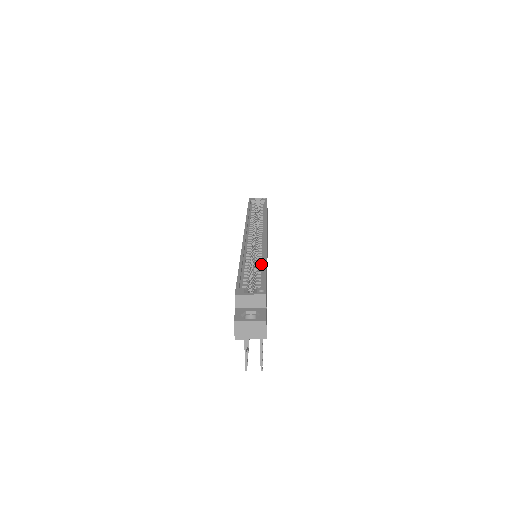
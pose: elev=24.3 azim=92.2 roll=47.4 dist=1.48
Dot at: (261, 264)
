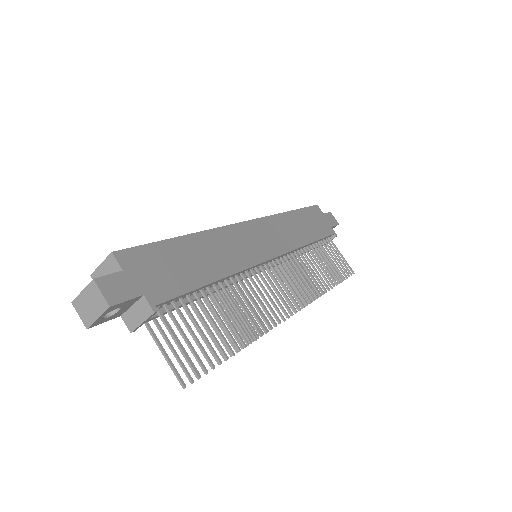
Dot at: occluded
